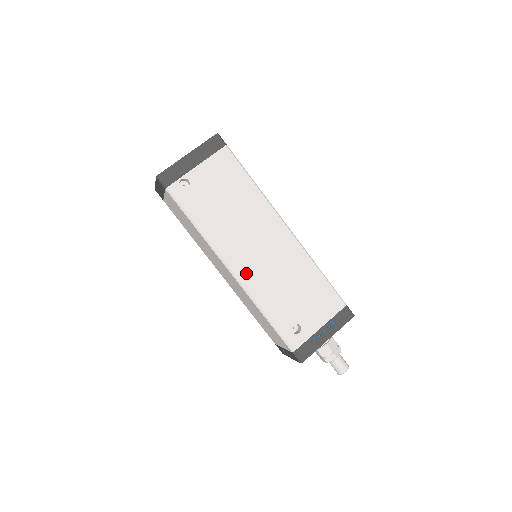
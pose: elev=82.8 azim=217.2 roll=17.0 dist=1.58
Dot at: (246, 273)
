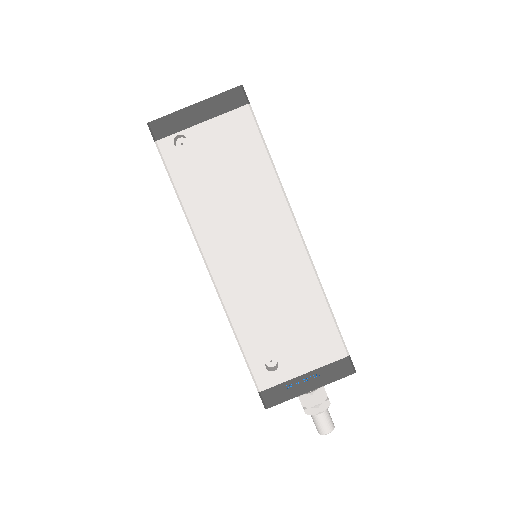
Dot at: (227, 276)
